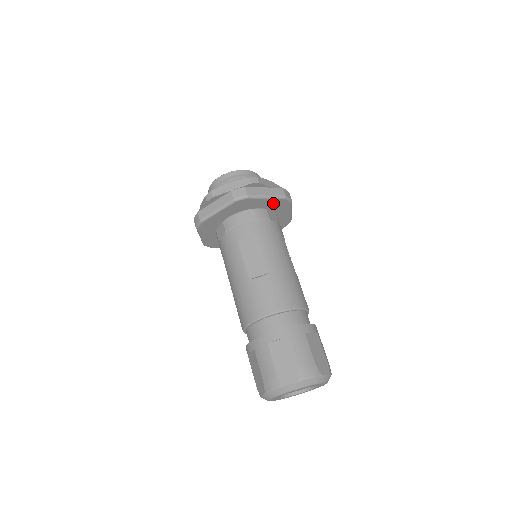
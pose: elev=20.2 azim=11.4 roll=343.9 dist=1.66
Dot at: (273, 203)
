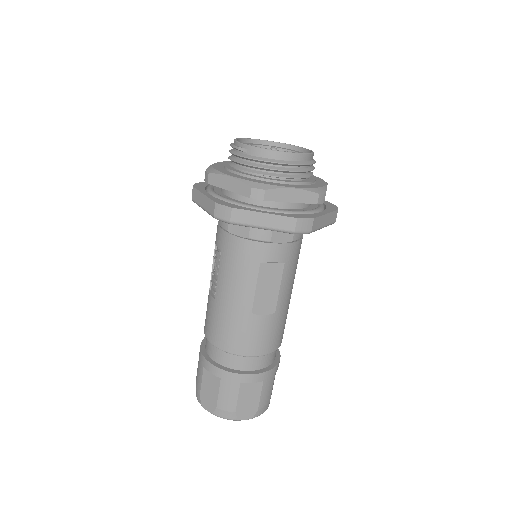
Dot at: occluded
